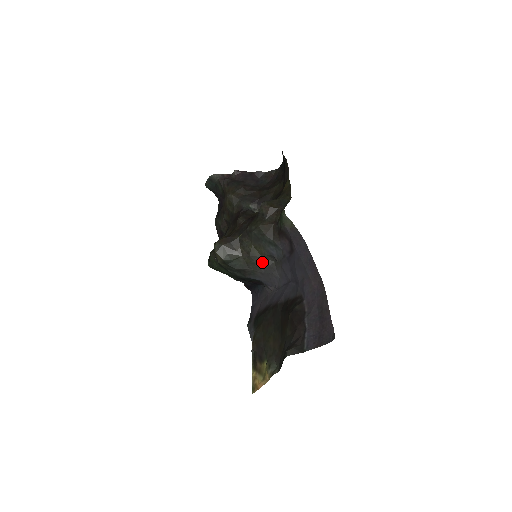
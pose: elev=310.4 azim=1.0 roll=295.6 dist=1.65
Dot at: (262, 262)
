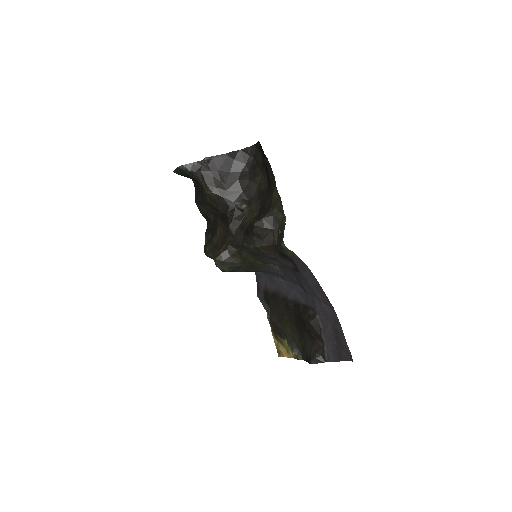
Dot at: (265, 266)
